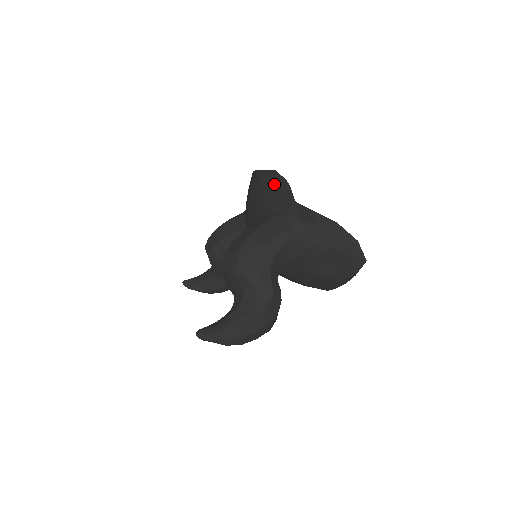
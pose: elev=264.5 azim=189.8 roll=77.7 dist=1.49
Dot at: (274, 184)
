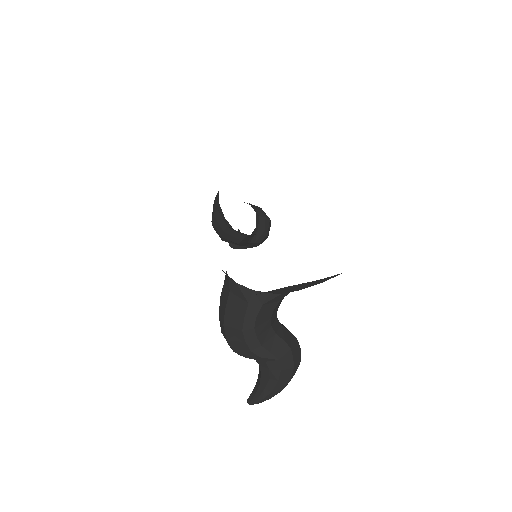
Dot at: occluded
